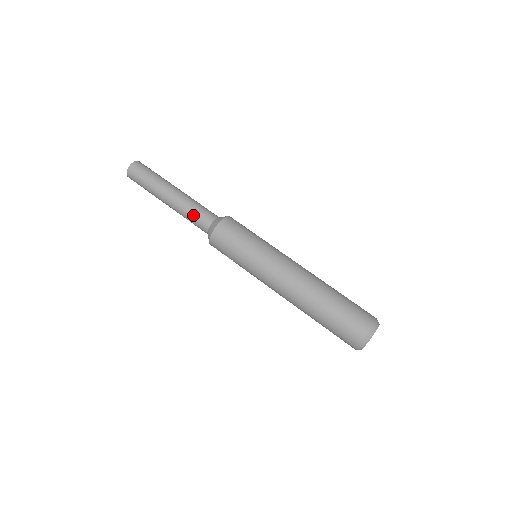
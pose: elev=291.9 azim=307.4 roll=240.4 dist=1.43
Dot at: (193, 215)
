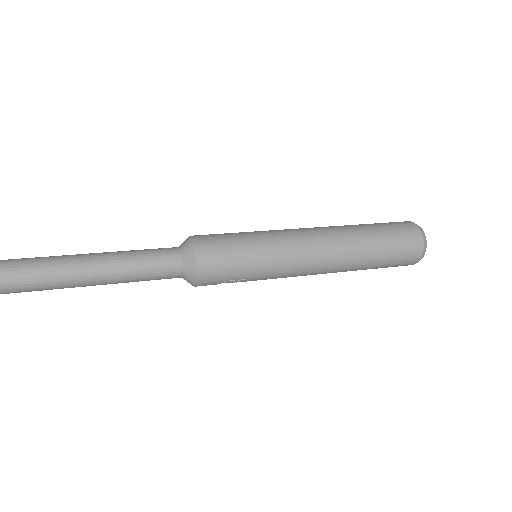
Dot at: (149, 263)
